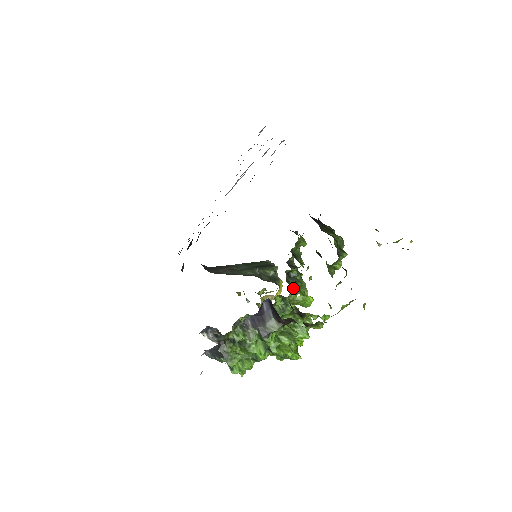
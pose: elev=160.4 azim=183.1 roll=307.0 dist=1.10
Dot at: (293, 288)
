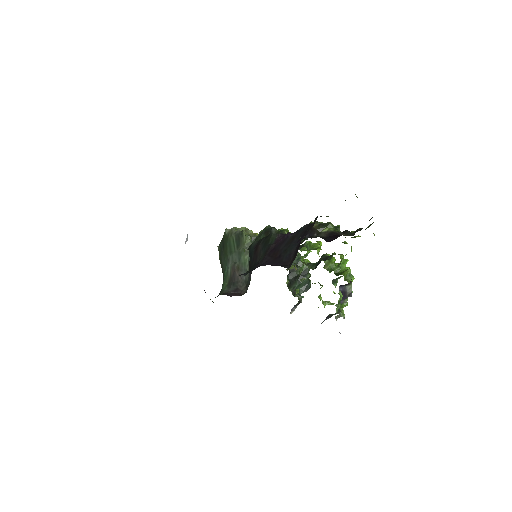
Dot at: occluded
